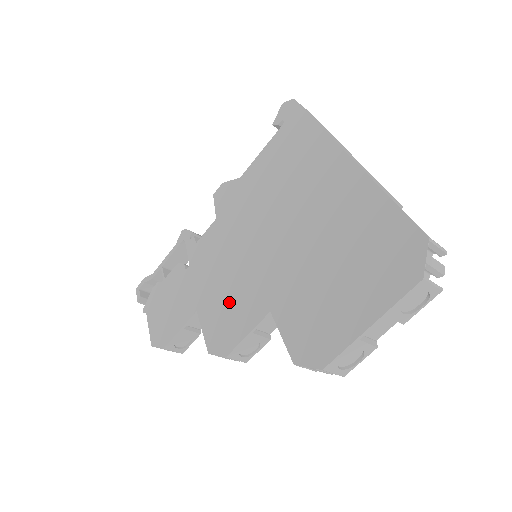
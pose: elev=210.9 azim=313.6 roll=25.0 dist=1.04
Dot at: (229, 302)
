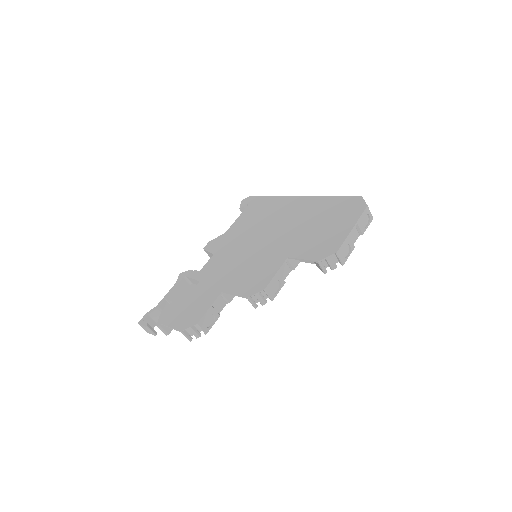
Dot at: (251, 272)
